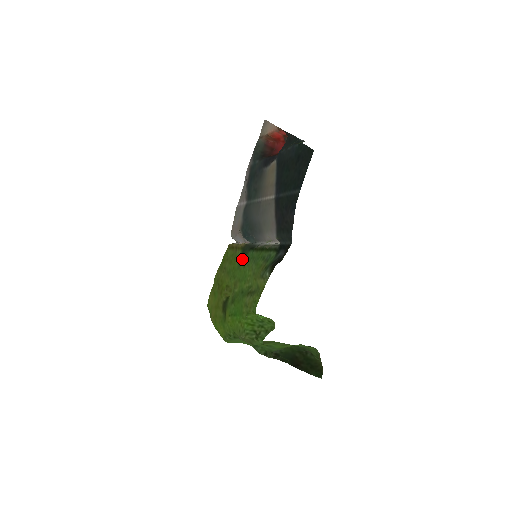
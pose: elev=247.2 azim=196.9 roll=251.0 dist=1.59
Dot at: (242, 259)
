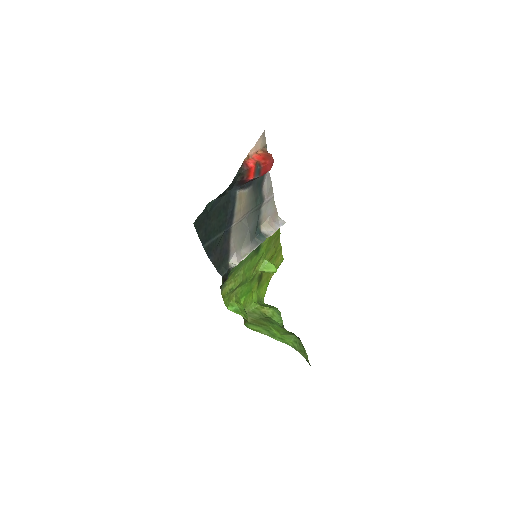
Dot at: (256, 251)
